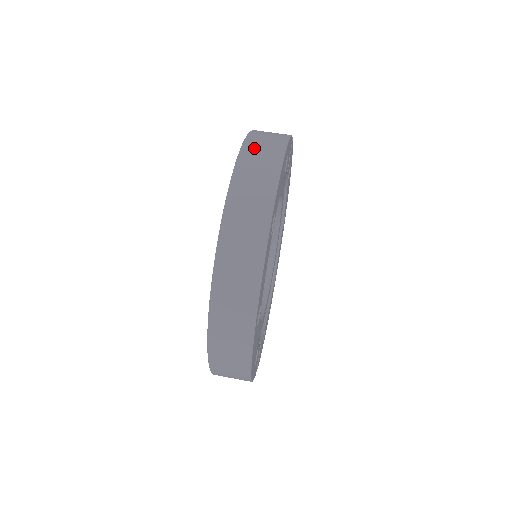
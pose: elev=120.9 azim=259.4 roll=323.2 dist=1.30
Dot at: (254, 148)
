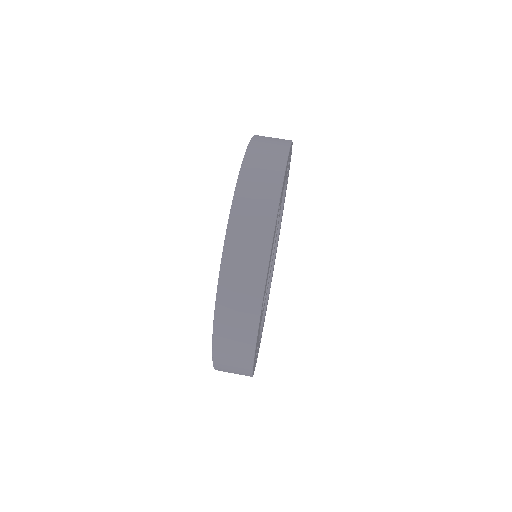
Dot at: (260, 147)
